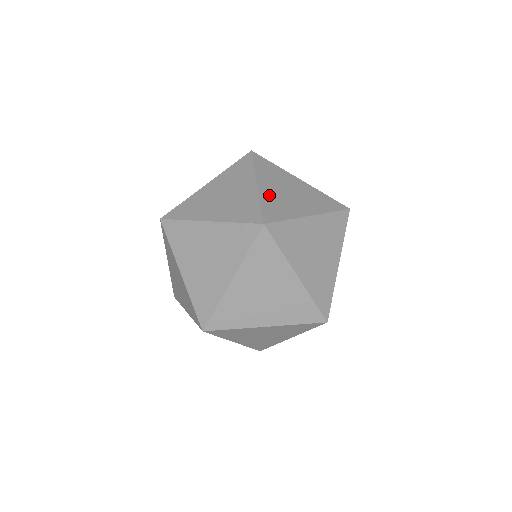
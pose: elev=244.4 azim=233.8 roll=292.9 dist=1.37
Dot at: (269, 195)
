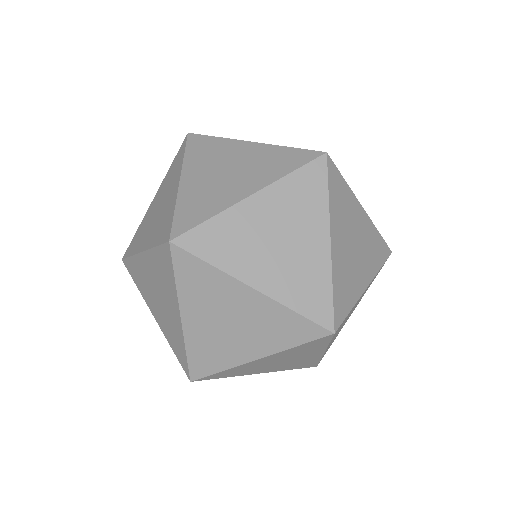
Dot at: (340, 264)
